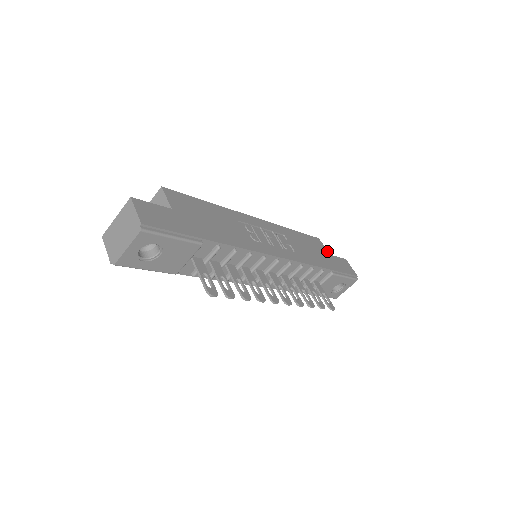
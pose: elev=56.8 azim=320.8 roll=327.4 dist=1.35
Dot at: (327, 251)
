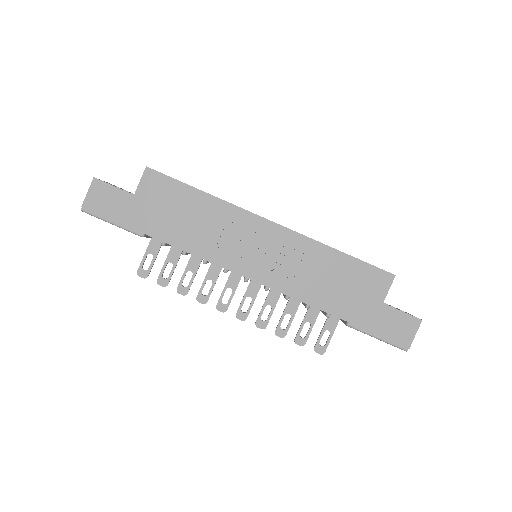
Dot at: (384, 297)
